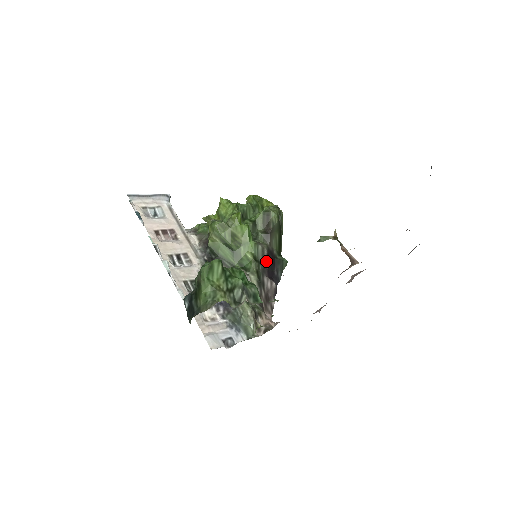
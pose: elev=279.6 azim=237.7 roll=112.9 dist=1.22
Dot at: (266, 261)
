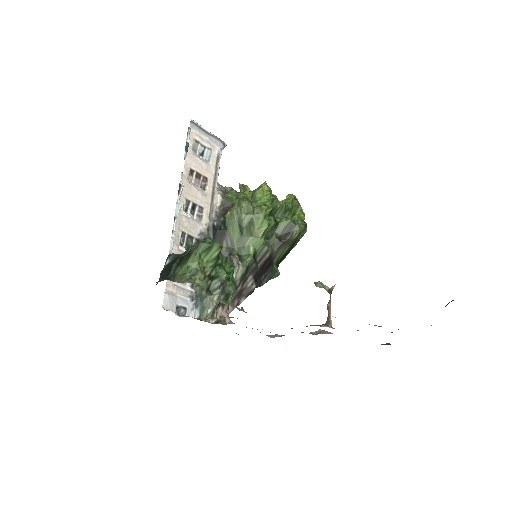
Dot at: (262, 263)
